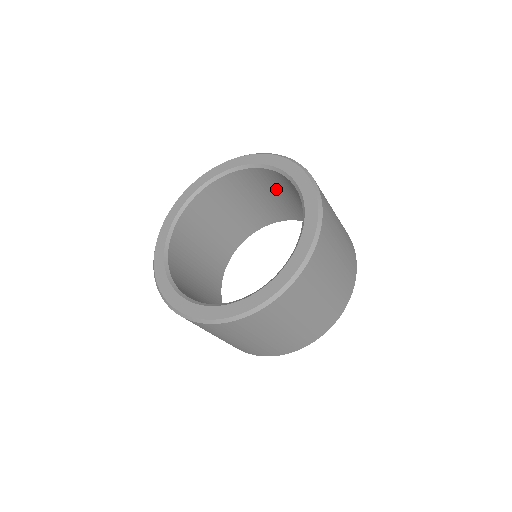
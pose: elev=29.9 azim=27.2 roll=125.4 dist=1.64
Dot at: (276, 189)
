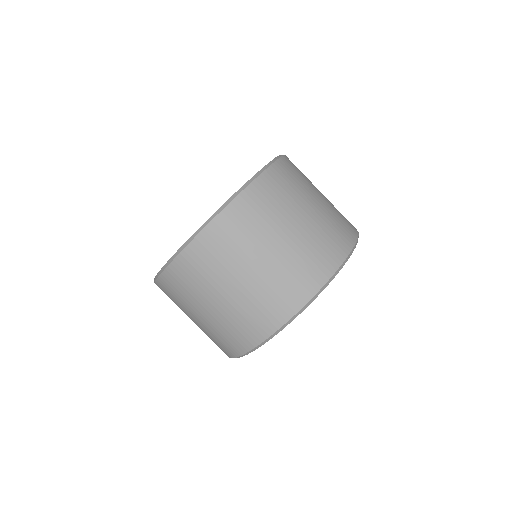
Dot at: occluded
